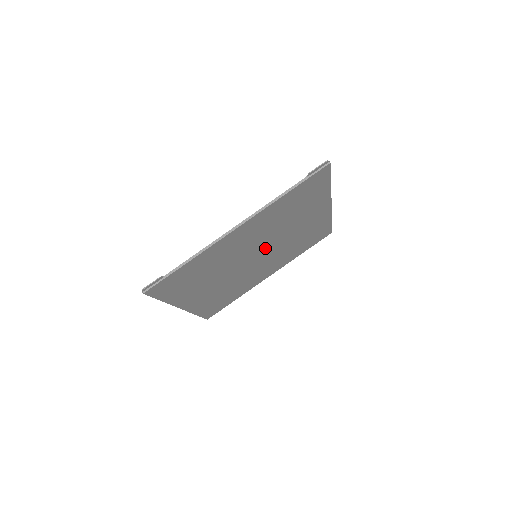
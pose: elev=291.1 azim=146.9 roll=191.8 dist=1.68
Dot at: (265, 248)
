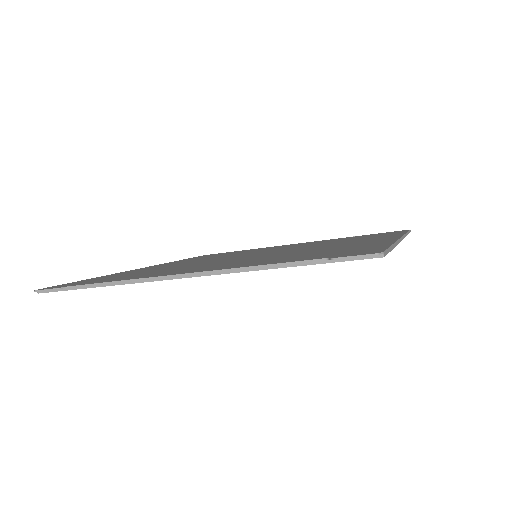
Dot at: occluded
